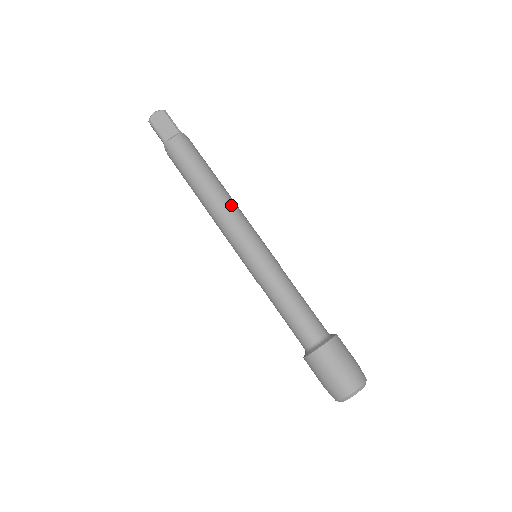
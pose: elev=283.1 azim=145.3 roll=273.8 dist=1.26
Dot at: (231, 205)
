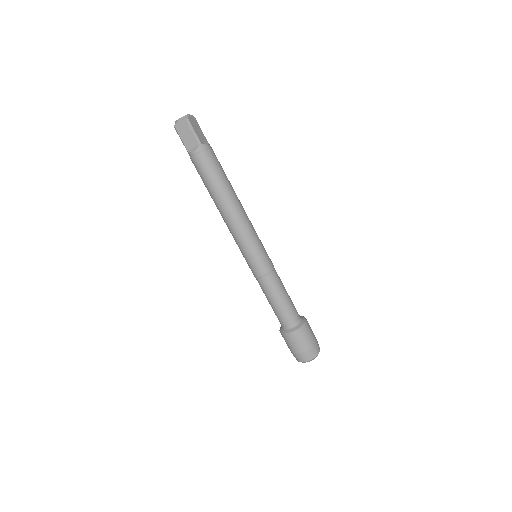
Dot at: (238, 219)
